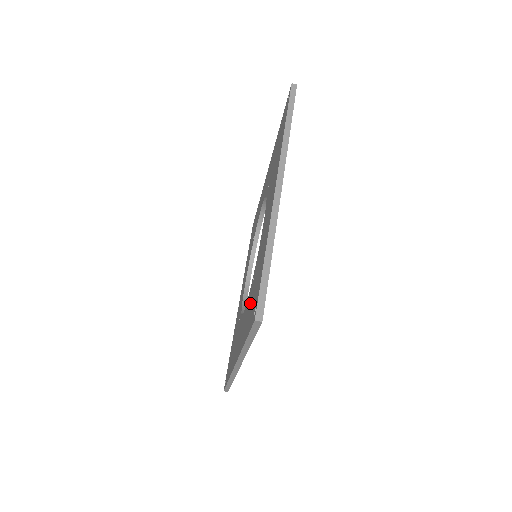
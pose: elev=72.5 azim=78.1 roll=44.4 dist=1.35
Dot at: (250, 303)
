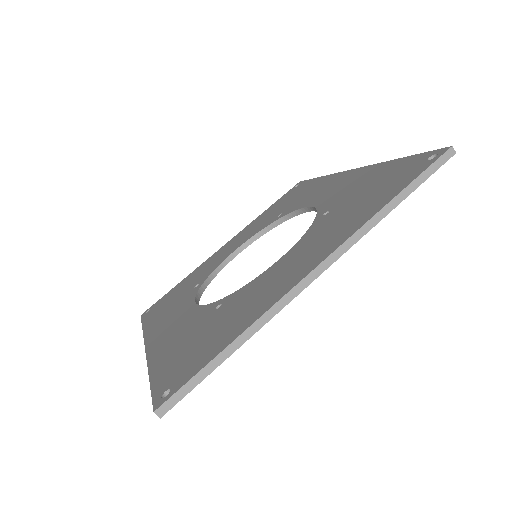
Dot at: (191, 336)
